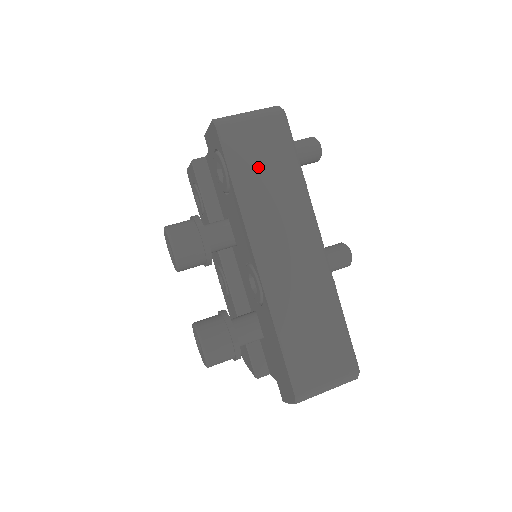
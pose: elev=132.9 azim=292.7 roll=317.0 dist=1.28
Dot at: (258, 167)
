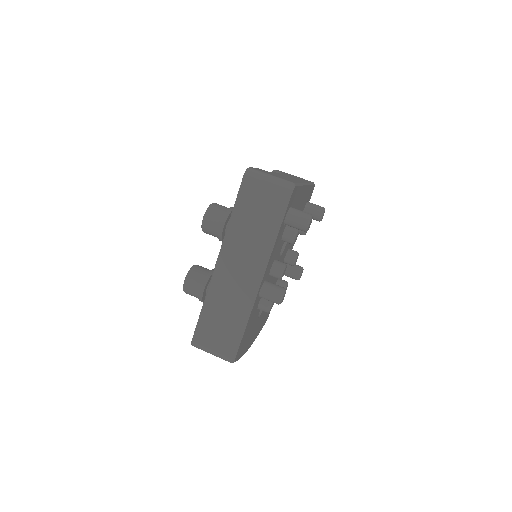
Dot at: (252, 212)
